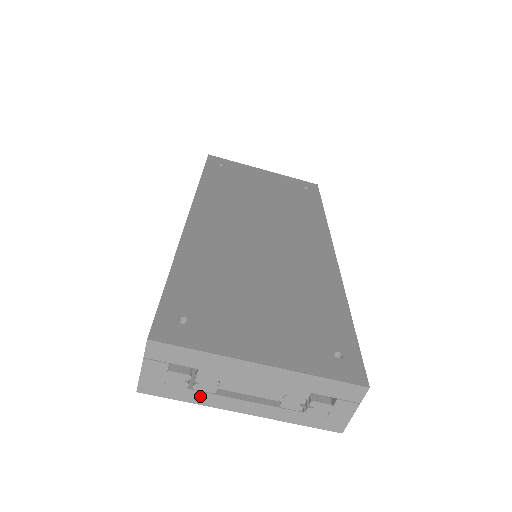
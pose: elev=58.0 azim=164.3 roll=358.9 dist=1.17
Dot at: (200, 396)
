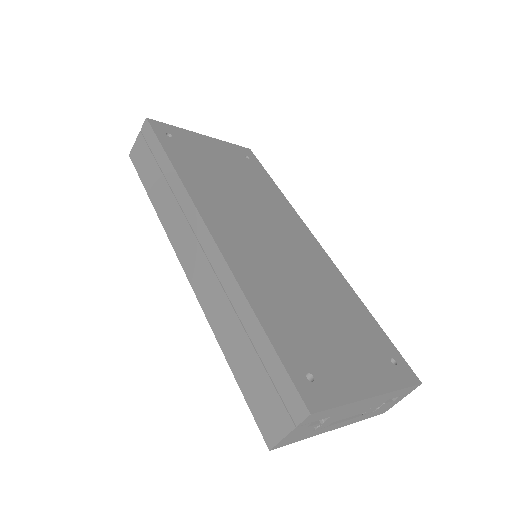
Dot at: (316, 432)
